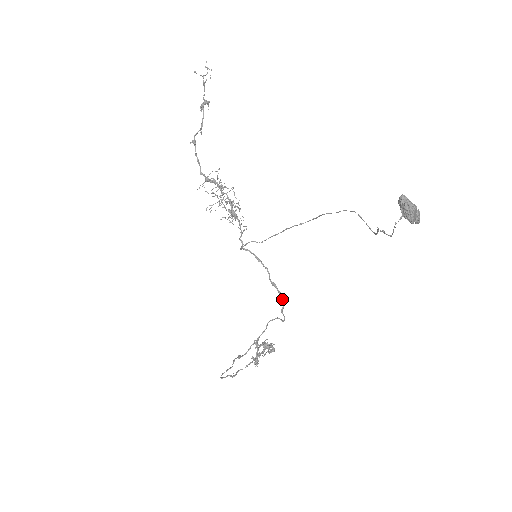
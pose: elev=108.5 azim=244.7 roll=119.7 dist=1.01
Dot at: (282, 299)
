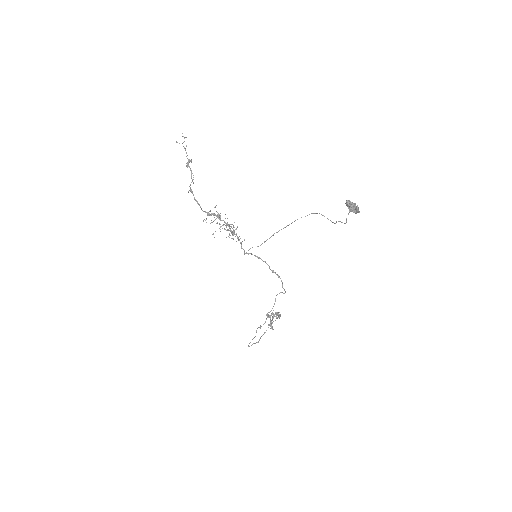
Dot at: occluded
